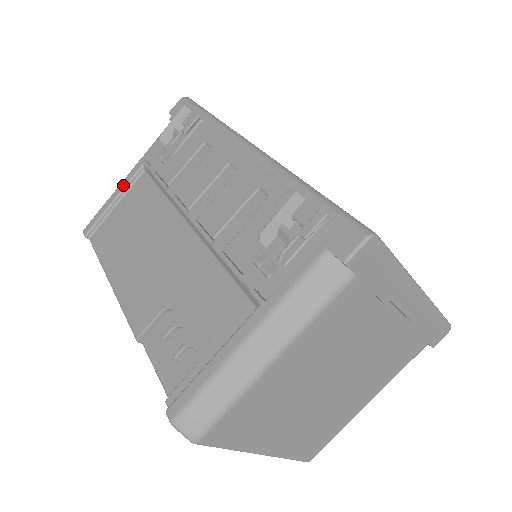
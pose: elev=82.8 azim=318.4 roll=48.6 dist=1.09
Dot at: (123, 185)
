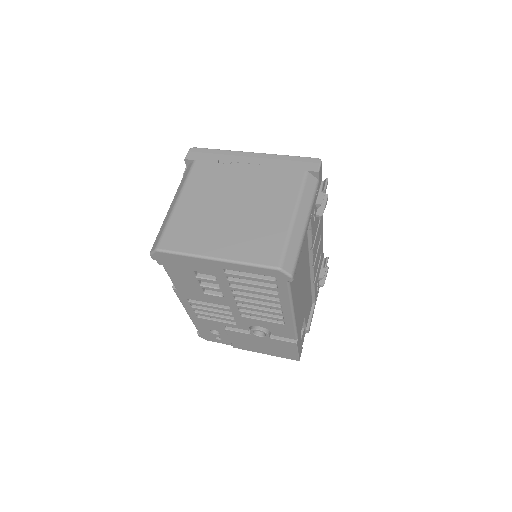
Dot at: occluded
